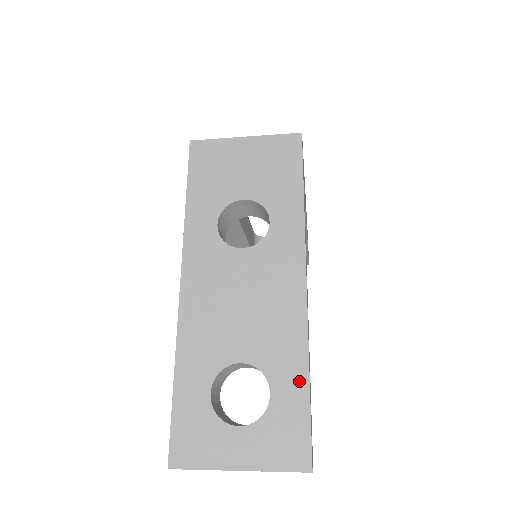
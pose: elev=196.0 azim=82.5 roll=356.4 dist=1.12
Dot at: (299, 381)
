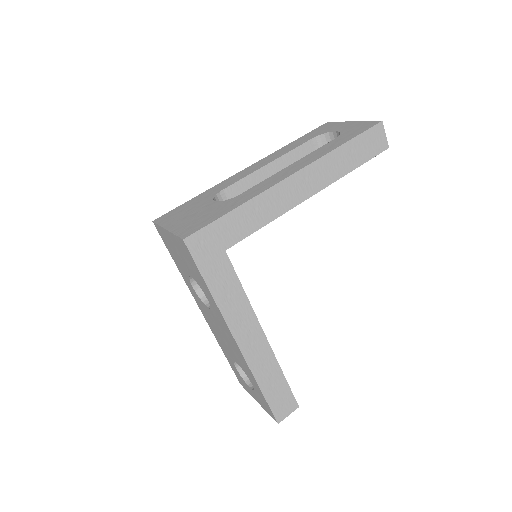
Dot at: (258, 388)
